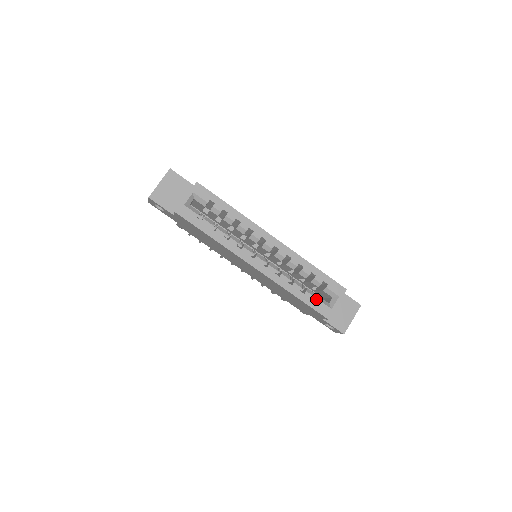
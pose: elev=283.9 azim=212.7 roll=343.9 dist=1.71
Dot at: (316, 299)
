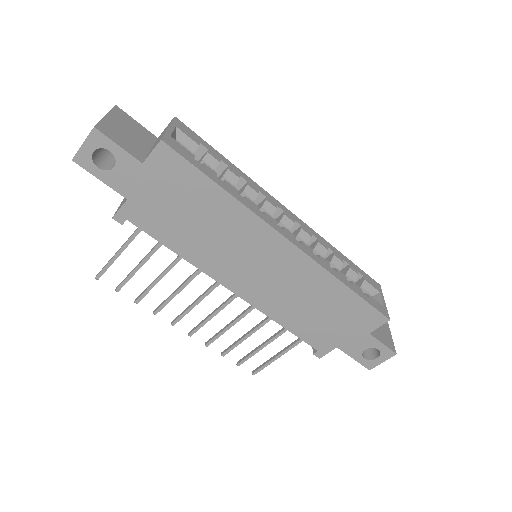
Dot at: occluded
